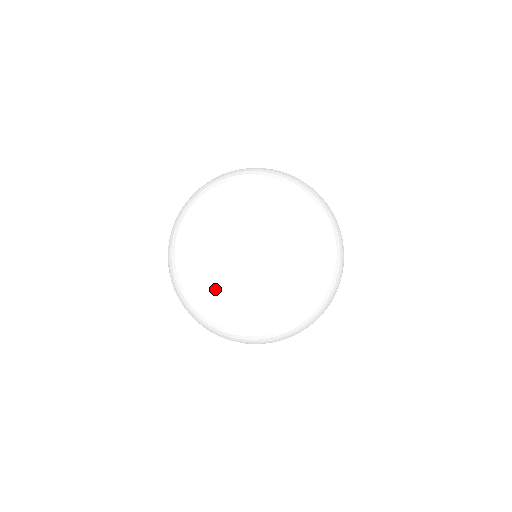
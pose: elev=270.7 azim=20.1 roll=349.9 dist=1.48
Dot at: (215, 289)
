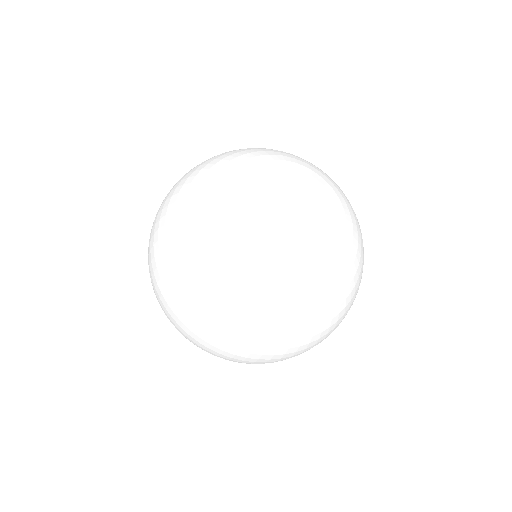
Dot at: (236, 217)
